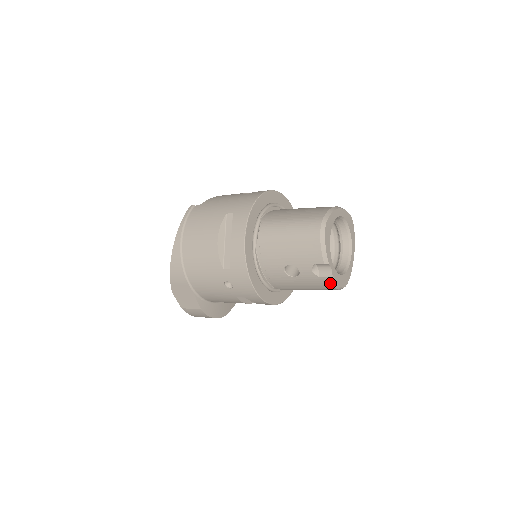
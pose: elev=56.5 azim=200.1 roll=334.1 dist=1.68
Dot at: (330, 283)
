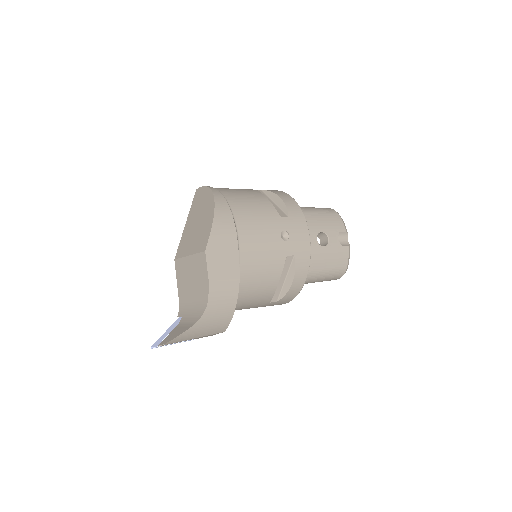
Dot at: (347, 255)
